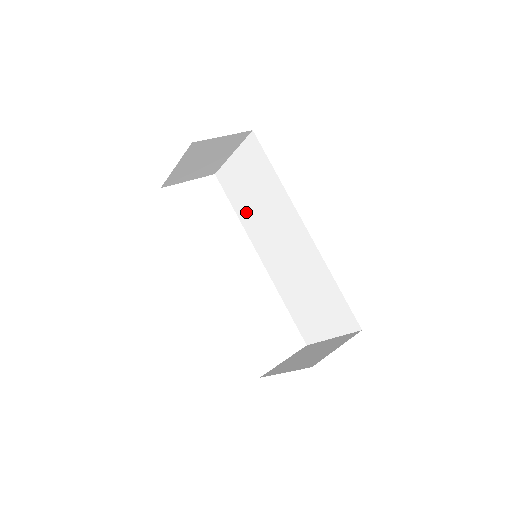
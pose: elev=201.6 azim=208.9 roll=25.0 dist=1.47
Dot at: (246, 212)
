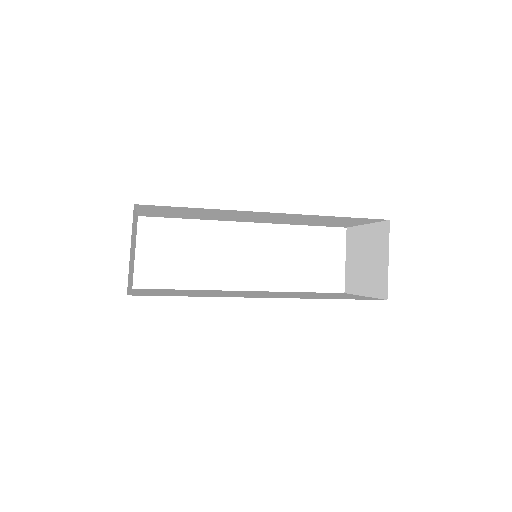
Dot at: occluded
